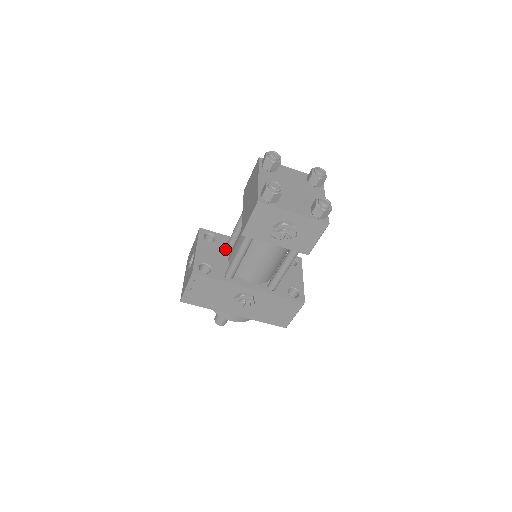
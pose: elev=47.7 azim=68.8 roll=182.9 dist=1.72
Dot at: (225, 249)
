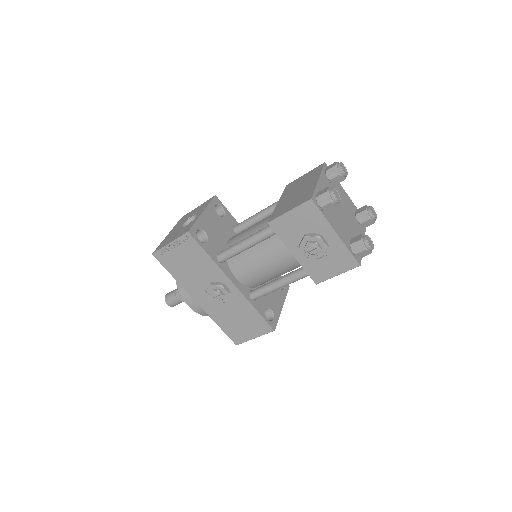
Dot at: (228, 231)
